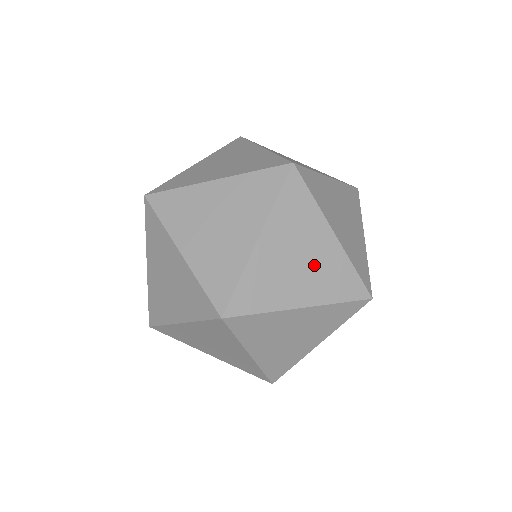
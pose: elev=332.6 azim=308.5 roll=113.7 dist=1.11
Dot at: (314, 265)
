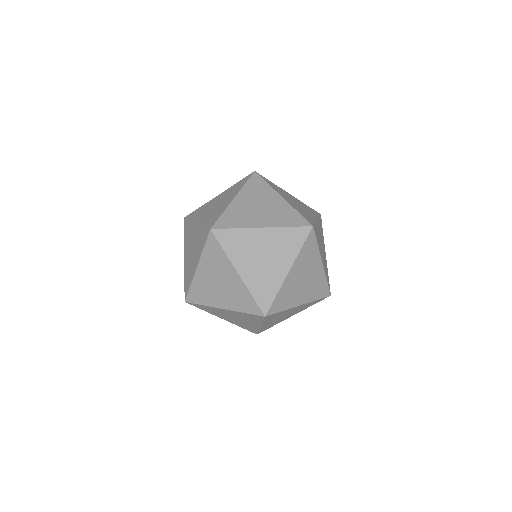
Dot at: (310, 282)
